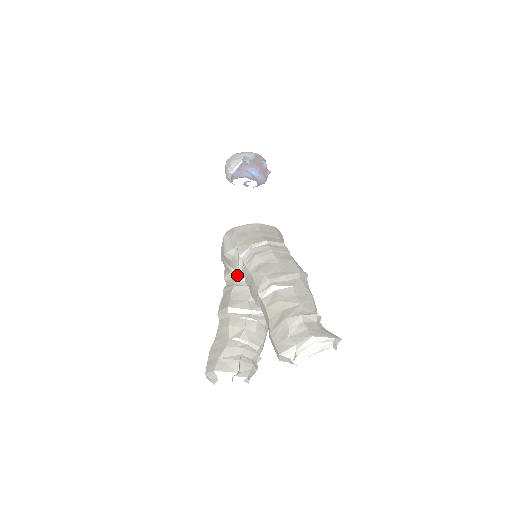
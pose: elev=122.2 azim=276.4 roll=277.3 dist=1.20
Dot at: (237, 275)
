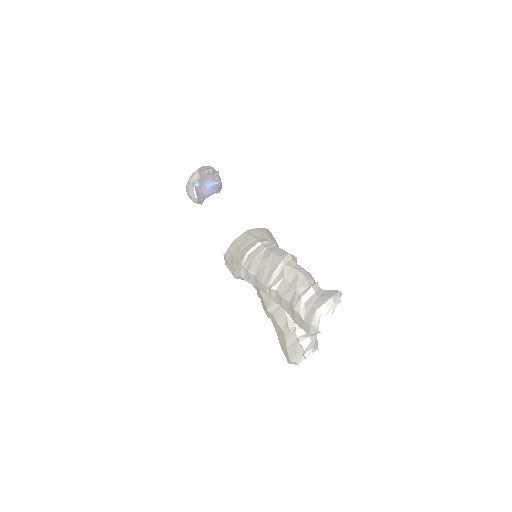
Dot at: occluded
